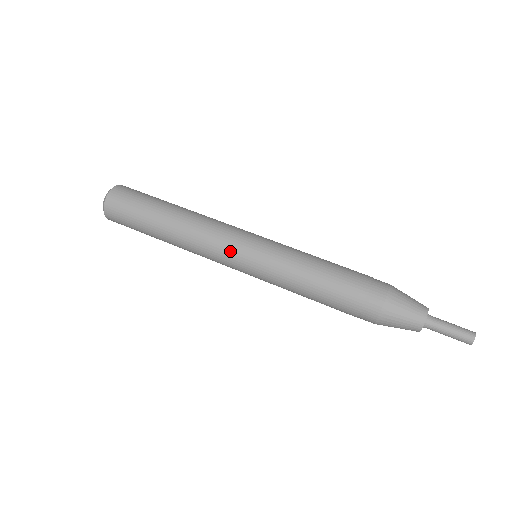
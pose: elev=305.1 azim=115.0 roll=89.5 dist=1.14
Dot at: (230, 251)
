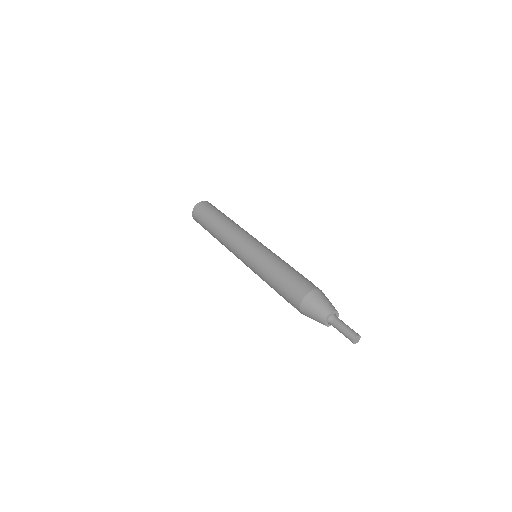
Dot at: (246, 239)
